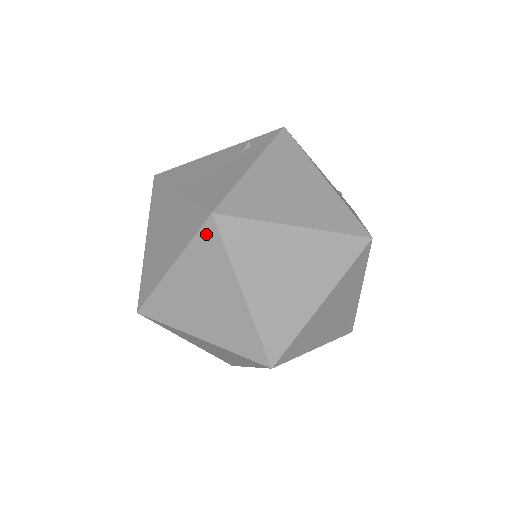
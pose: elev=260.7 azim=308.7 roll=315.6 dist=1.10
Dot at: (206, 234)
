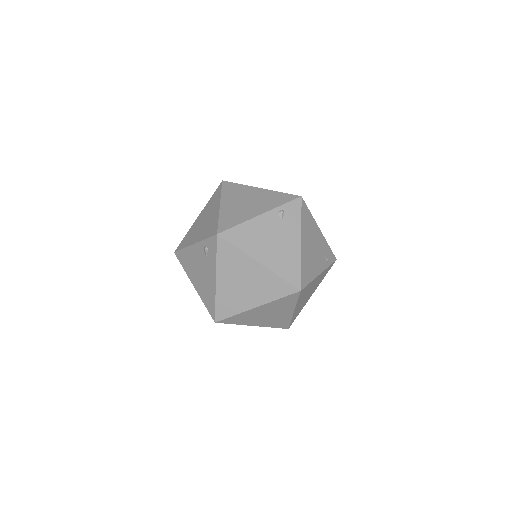
Dot at: occluded
